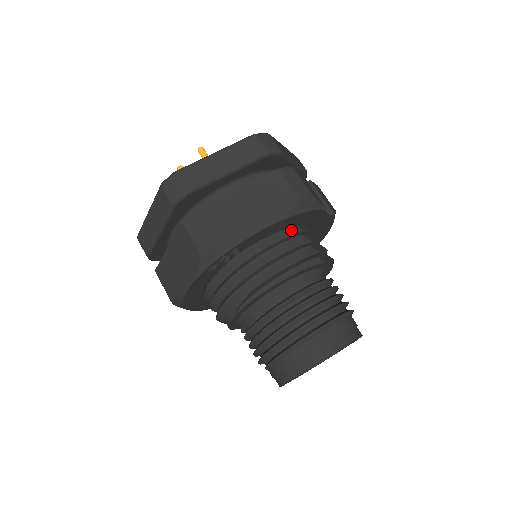
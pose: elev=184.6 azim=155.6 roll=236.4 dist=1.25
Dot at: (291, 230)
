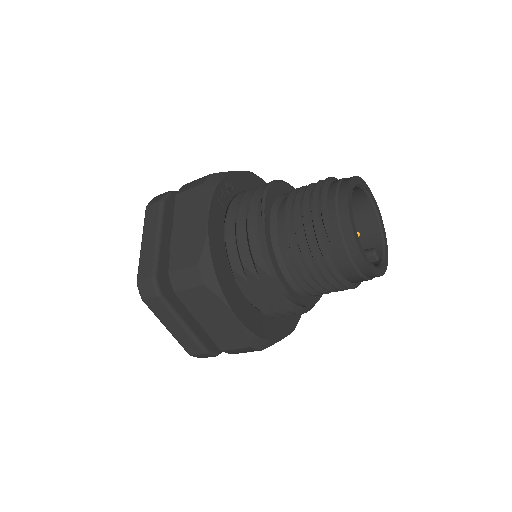
Dot at: occluded
